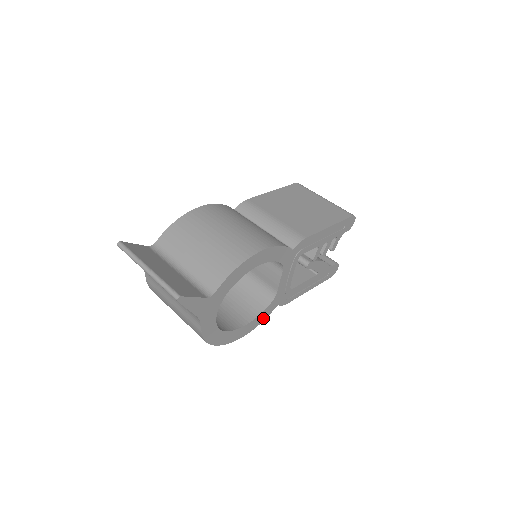
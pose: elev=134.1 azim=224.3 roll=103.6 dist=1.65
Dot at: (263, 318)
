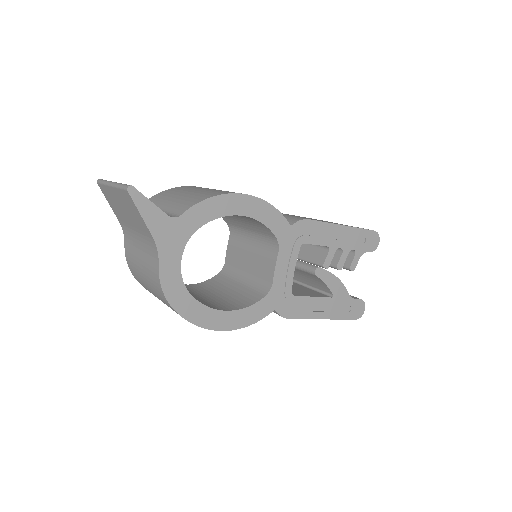
Dot at: (253, 319)
